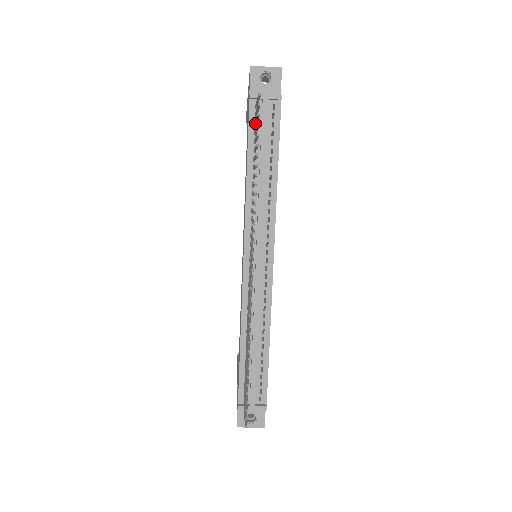
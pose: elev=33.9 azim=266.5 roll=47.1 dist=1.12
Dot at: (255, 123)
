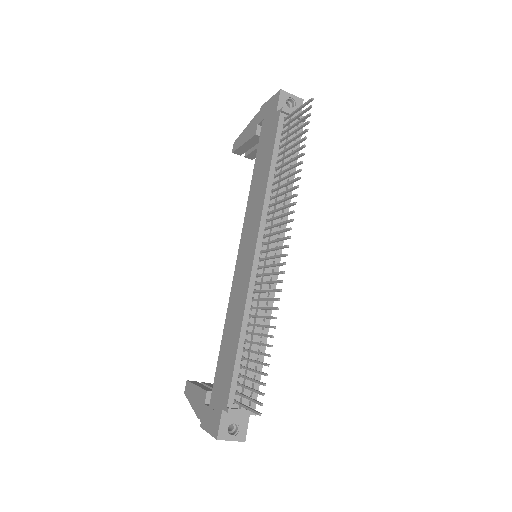
Dot at: (286, 130)
